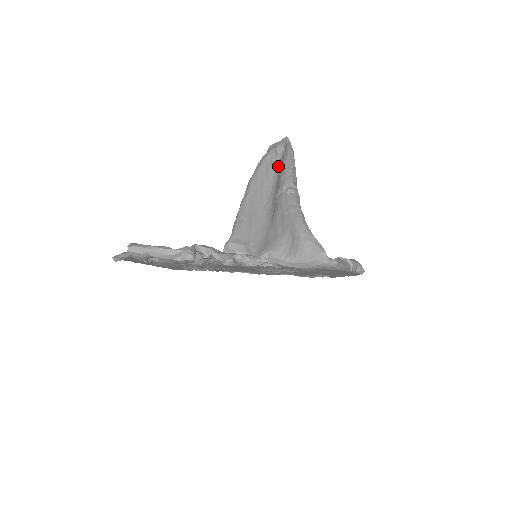
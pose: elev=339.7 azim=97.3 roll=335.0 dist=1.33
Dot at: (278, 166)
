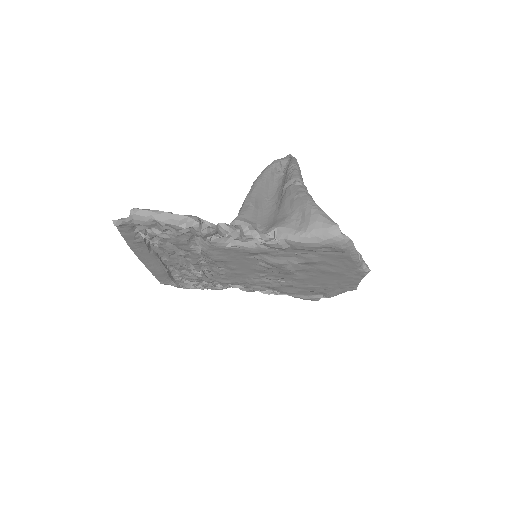
Dot at: (283, 172)
